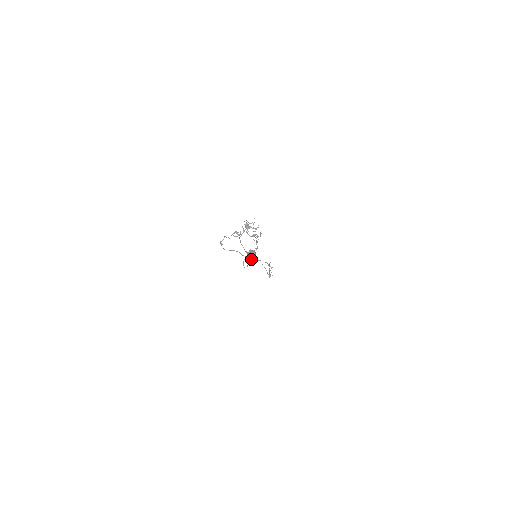
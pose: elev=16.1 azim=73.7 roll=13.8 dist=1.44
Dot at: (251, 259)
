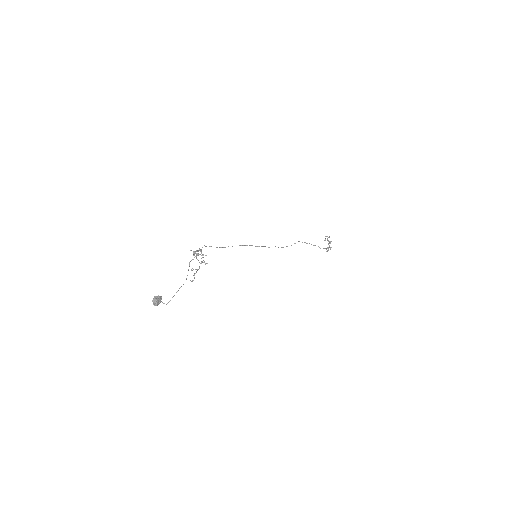
Dot at: (155, 304)
